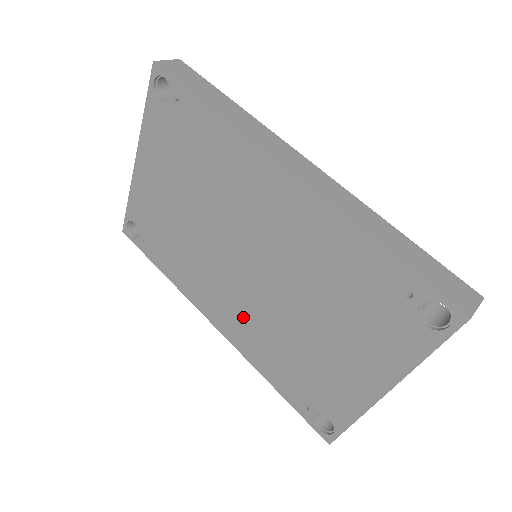
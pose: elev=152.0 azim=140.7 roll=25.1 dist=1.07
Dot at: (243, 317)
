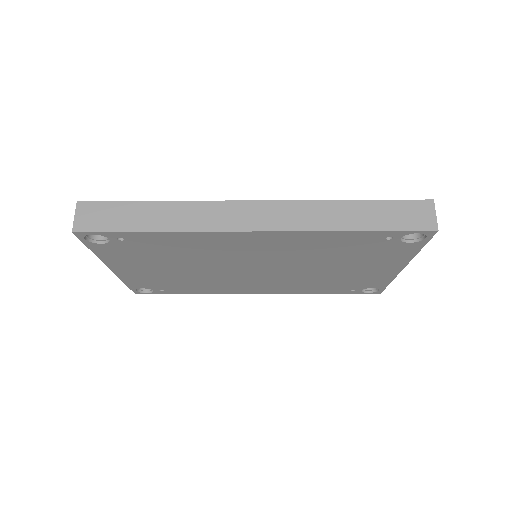
Dot at: (276, 284)
